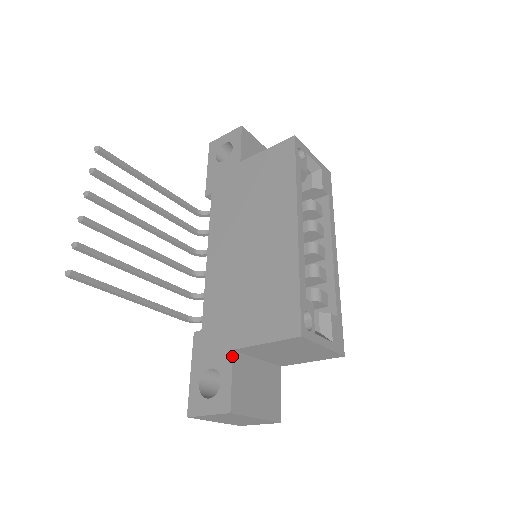
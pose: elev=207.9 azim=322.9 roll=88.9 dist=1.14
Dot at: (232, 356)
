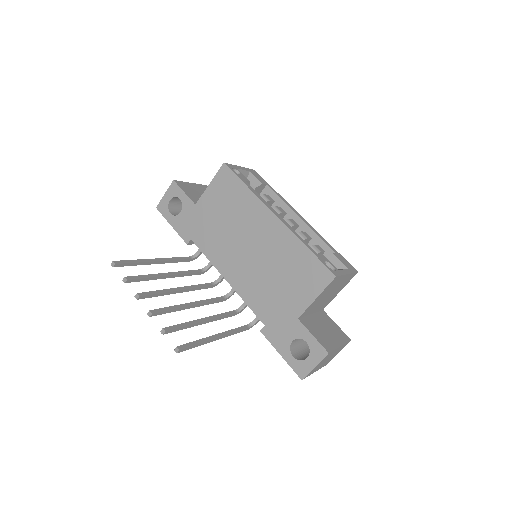
Dot at: (301, 322)
